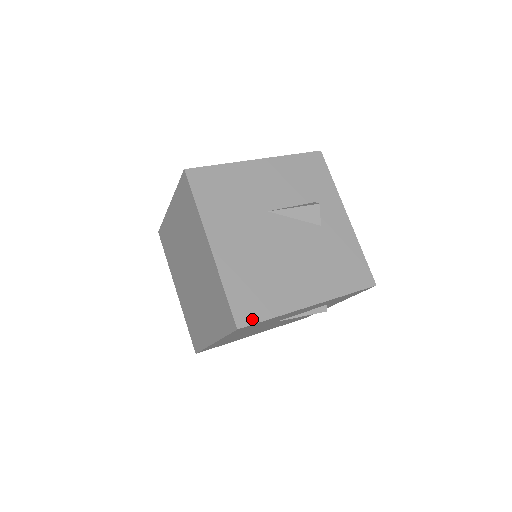
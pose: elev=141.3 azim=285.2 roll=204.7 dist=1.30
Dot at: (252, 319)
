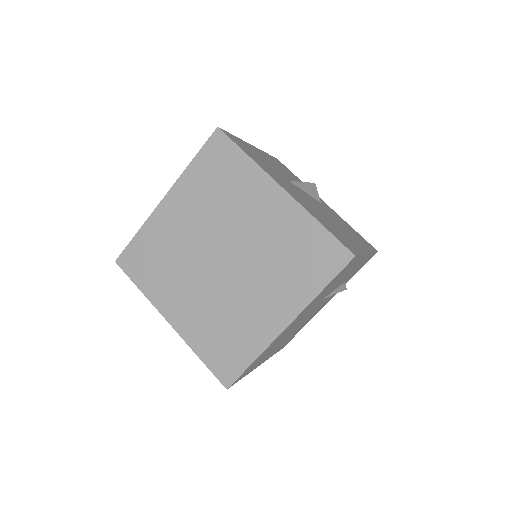
Dot at: (354, 251)
